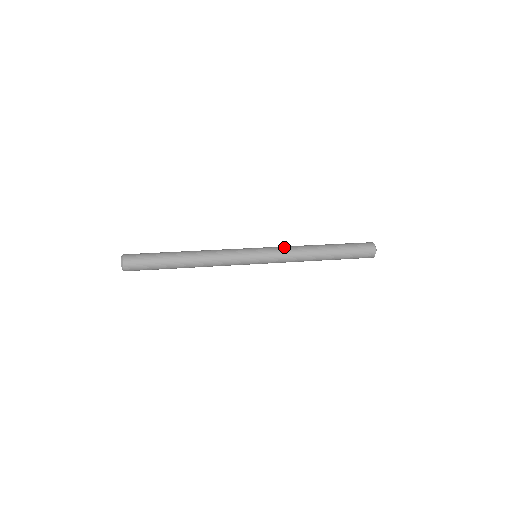
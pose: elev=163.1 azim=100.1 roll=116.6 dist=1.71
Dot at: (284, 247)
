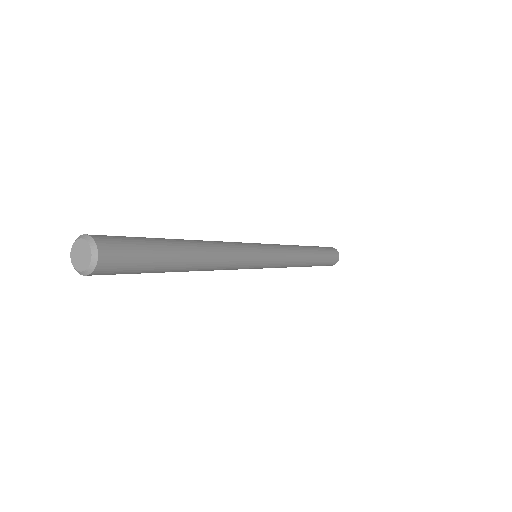
Dot at: (279, 244)
